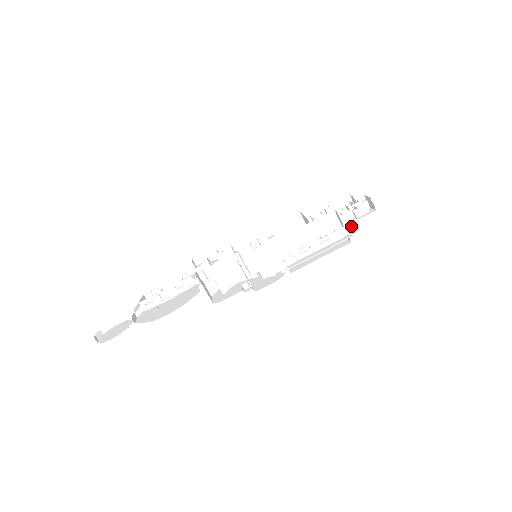
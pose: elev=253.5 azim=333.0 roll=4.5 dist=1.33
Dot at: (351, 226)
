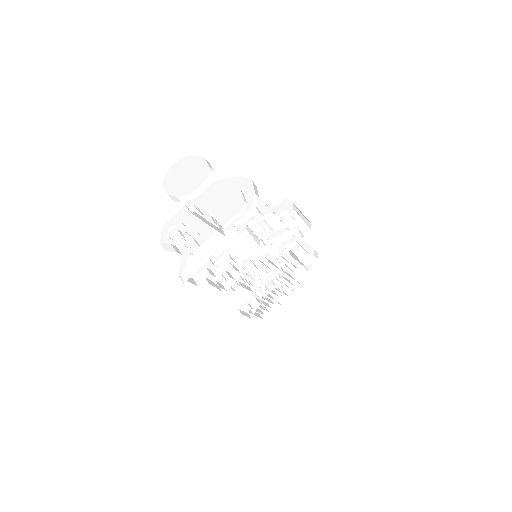
Dot at: occluded
